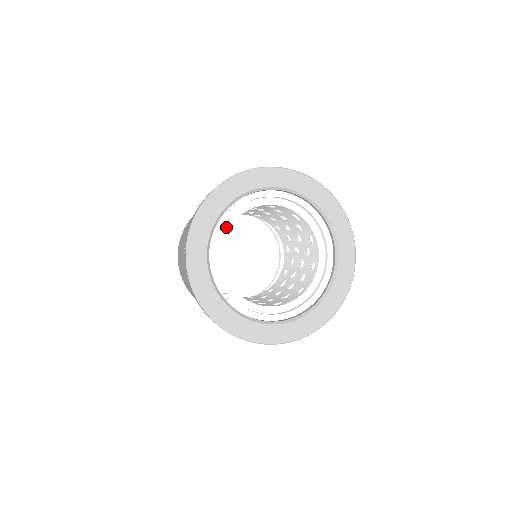
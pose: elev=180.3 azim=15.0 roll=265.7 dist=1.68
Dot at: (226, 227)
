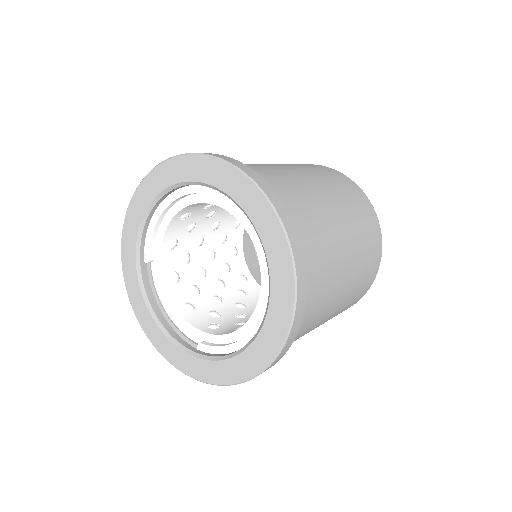
Dot at: (160, 279)
